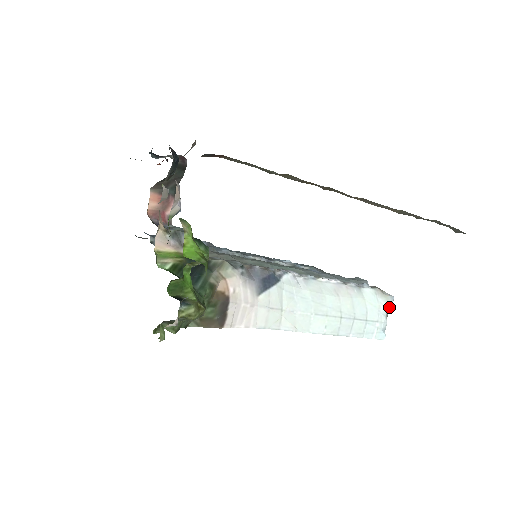
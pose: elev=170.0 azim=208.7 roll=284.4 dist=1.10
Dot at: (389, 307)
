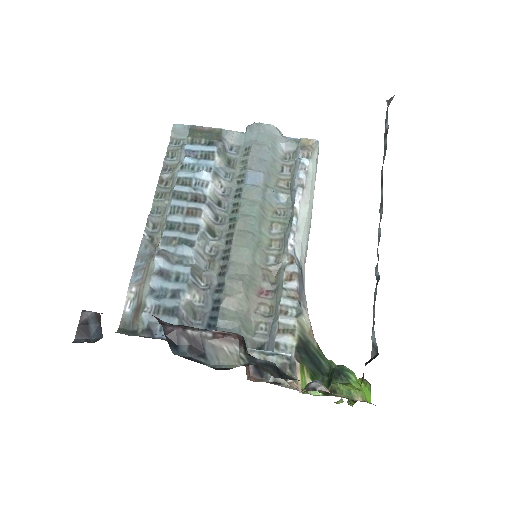
Dot at: (318, 150)
